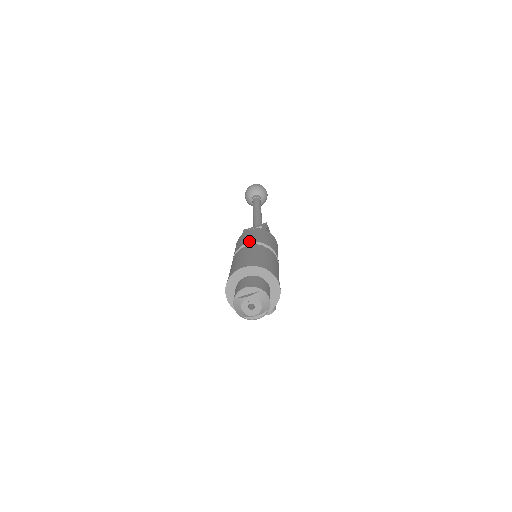
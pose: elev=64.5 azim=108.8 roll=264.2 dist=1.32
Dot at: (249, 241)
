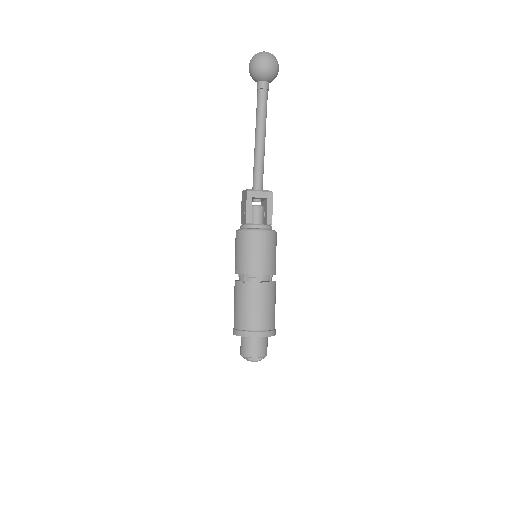
Dot at: (261, 271)
